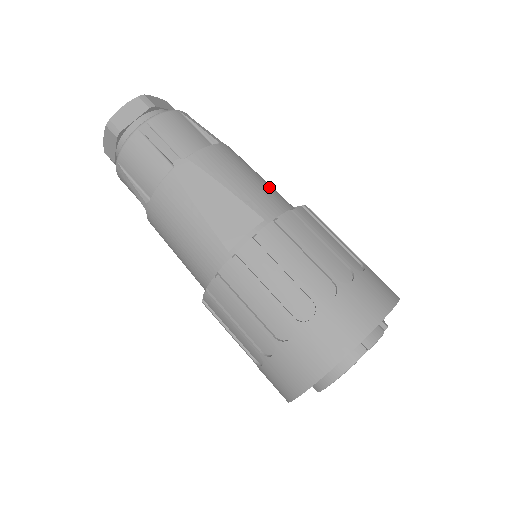
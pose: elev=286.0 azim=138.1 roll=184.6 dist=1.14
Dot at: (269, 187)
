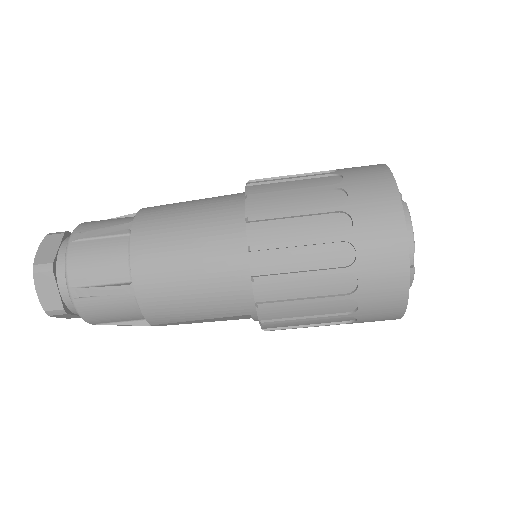
Dot at: (209, 282)
